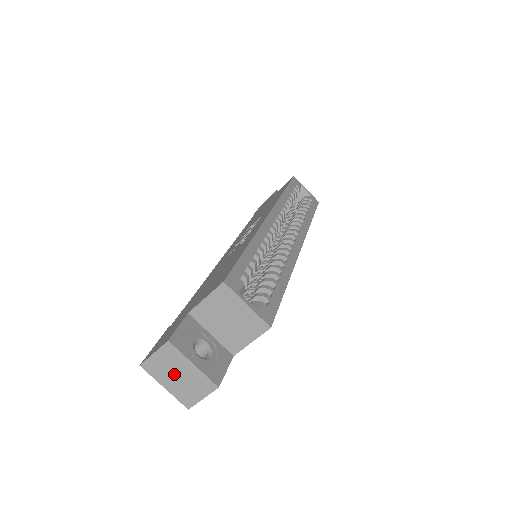
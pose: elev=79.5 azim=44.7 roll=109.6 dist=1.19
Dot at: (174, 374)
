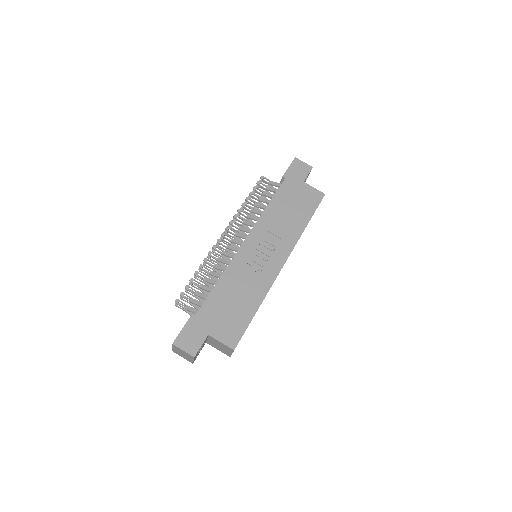
Dot at: (182, 353)
